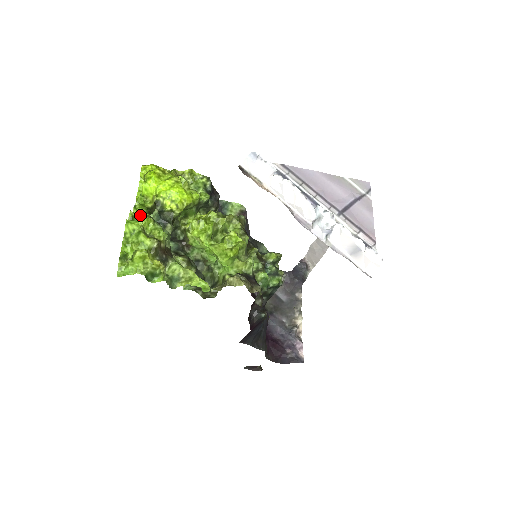
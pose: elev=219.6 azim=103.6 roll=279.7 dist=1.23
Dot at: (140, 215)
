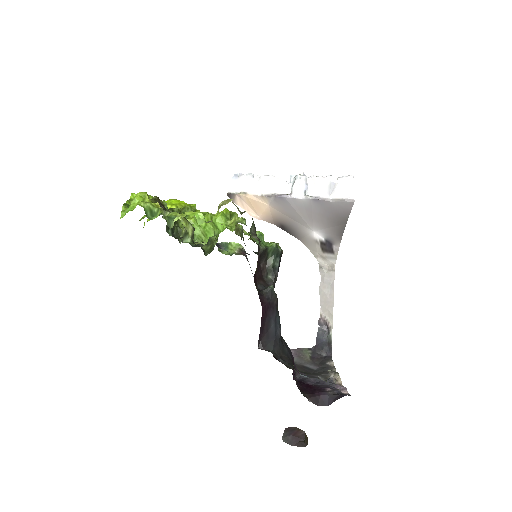
Dot at: occluded
